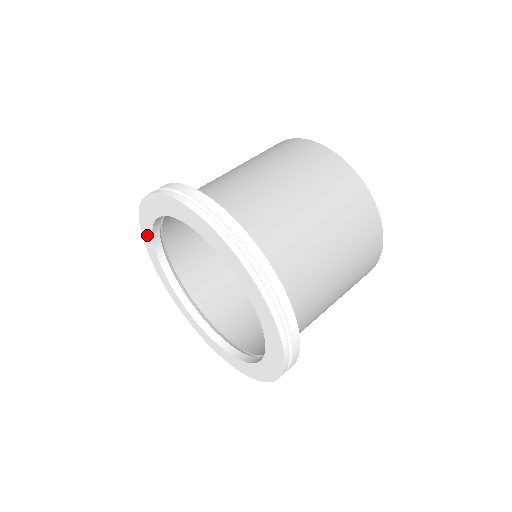
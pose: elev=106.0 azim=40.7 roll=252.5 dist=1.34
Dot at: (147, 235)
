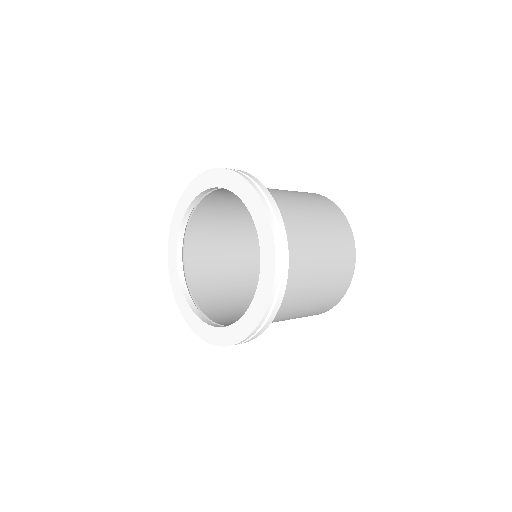
Dot at: (201, 184)
